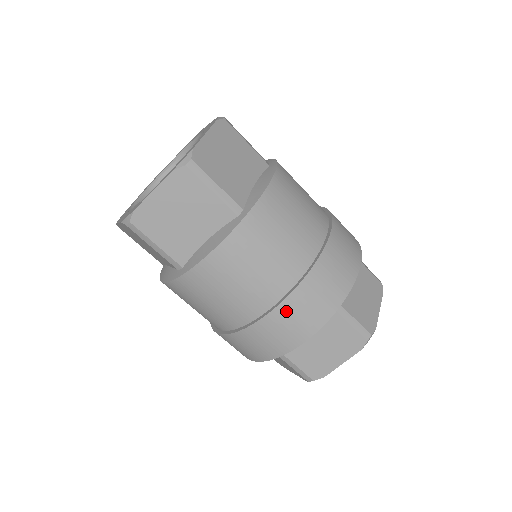
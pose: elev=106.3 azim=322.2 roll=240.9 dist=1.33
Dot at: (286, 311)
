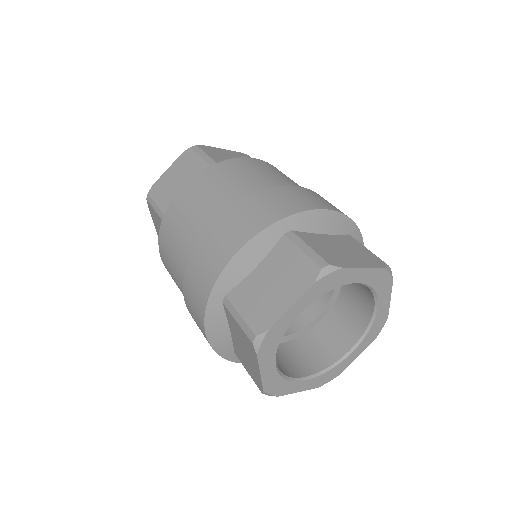
Dot at: (224, 222)
